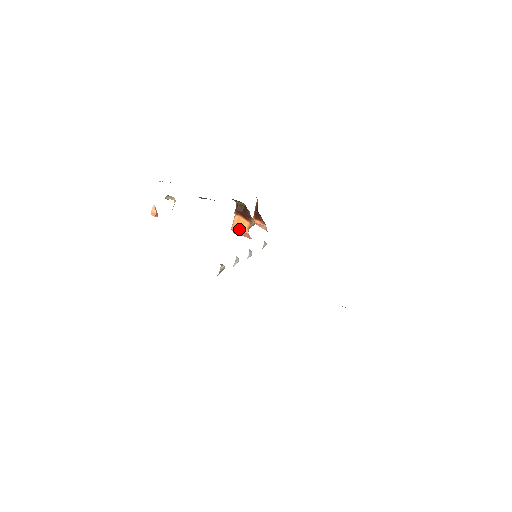
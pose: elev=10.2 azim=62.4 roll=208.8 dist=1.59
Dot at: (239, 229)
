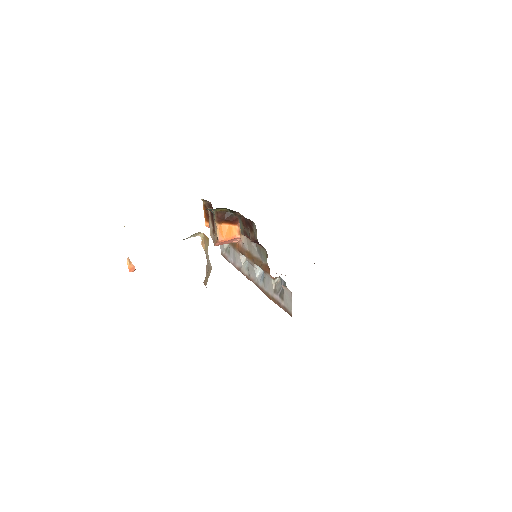
Dot at: (228, 238)
